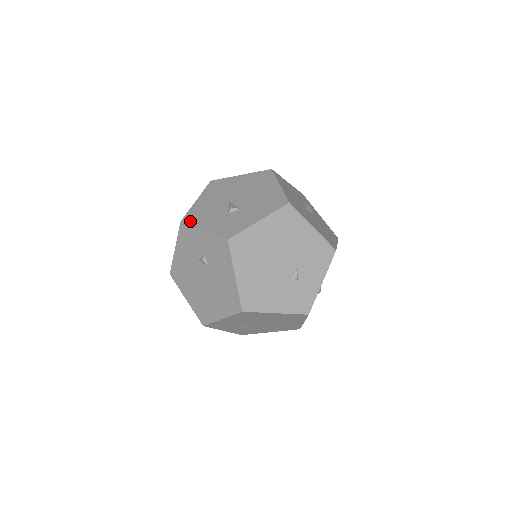
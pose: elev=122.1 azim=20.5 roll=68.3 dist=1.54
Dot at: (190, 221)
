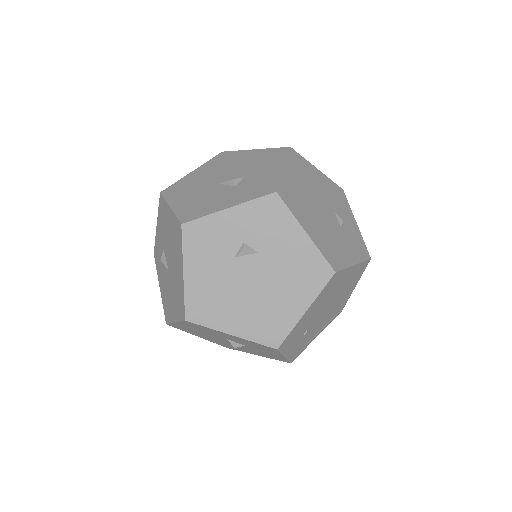
Dot at: (196, 216)
